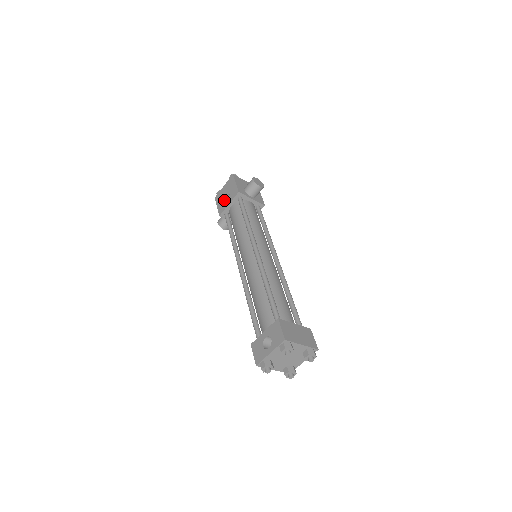
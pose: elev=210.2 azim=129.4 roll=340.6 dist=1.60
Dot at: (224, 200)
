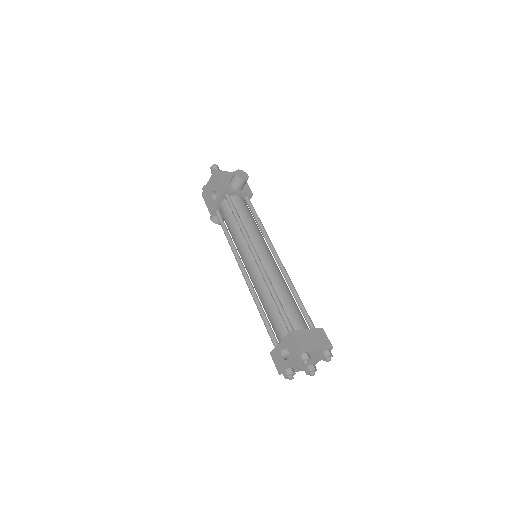
Dot at: (212, 198)
